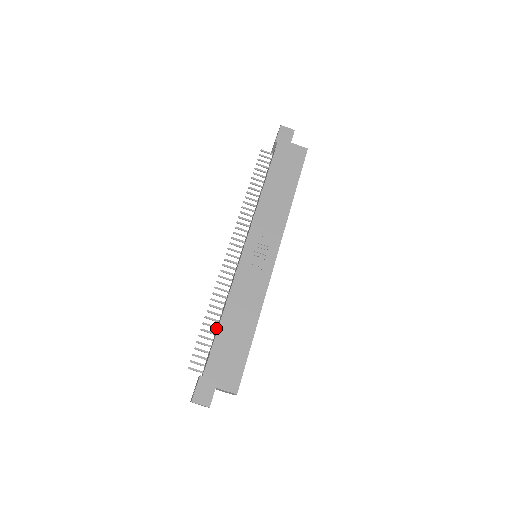
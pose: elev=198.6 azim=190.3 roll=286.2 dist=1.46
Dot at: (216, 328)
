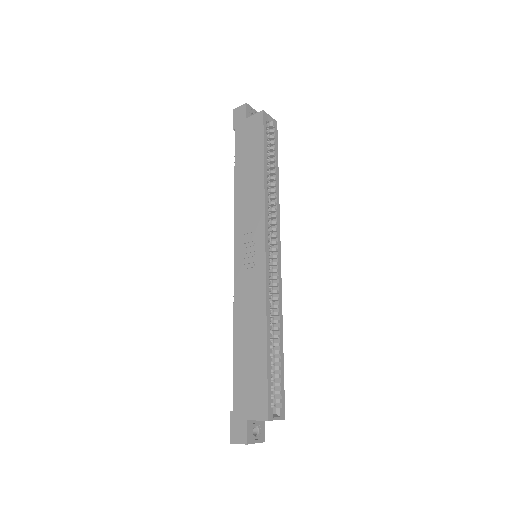
Dot at: occluded
